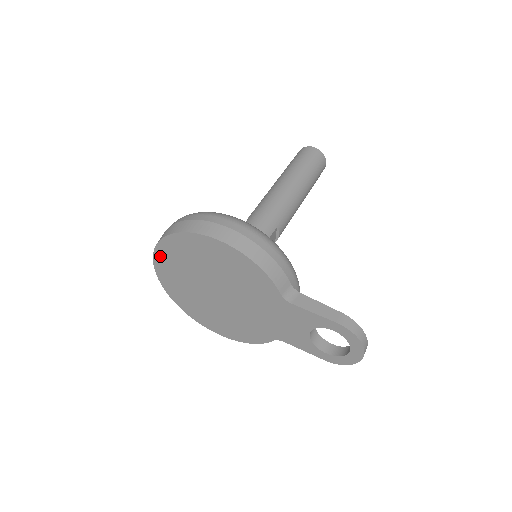
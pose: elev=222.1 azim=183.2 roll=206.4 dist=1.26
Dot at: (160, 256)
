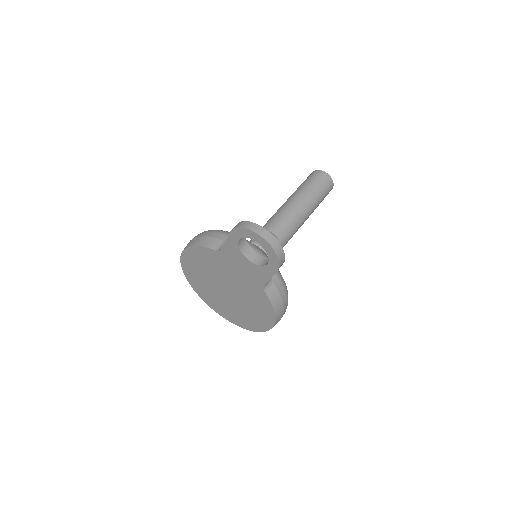
Dot at: (204, 299)
